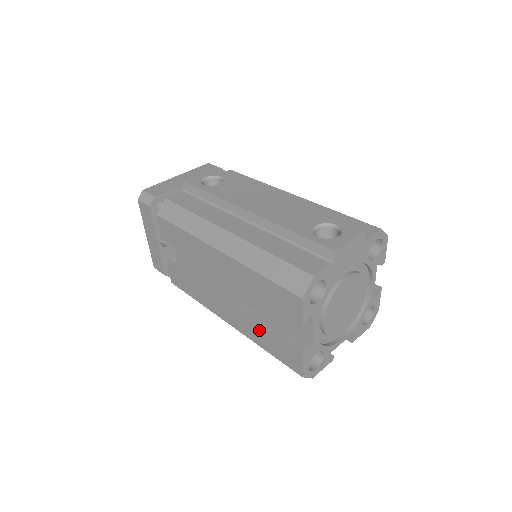
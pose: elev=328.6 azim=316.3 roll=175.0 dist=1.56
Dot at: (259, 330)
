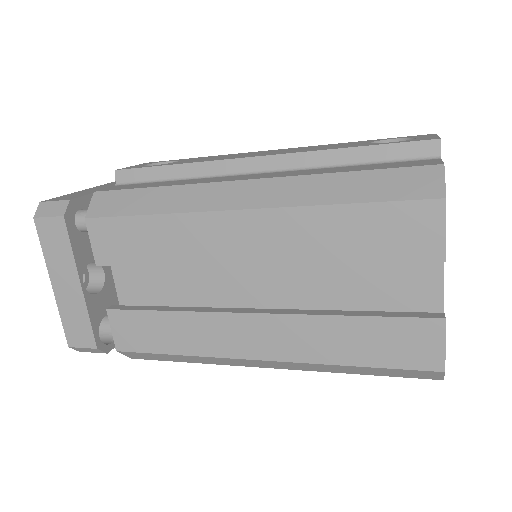
Dot at: (339, 329)
